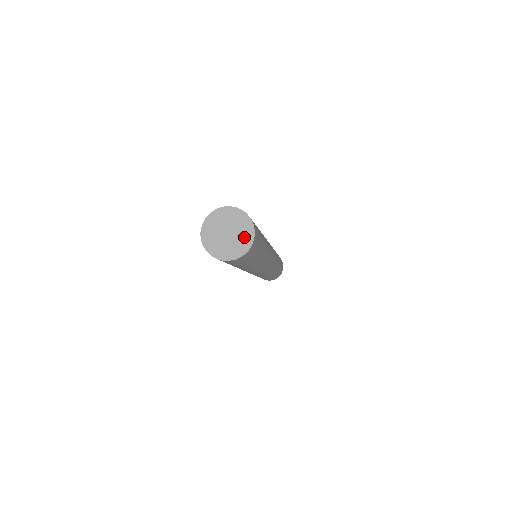
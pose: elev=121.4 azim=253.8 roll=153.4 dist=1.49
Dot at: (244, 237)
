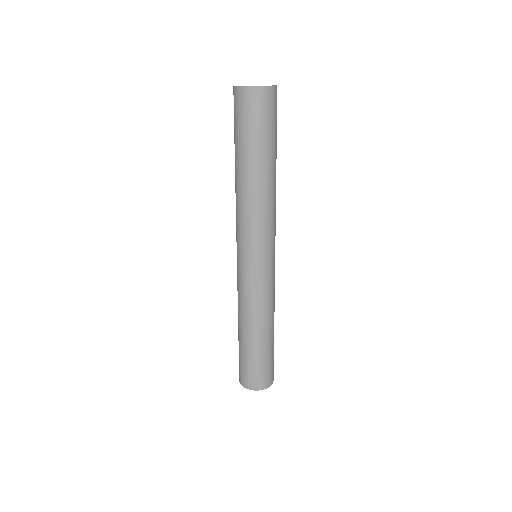
Dot at: occluded
